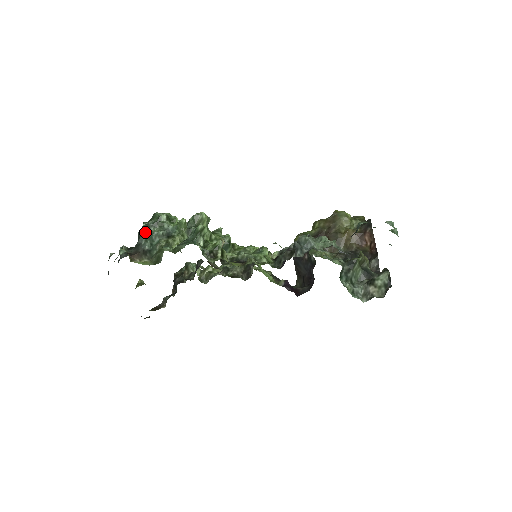
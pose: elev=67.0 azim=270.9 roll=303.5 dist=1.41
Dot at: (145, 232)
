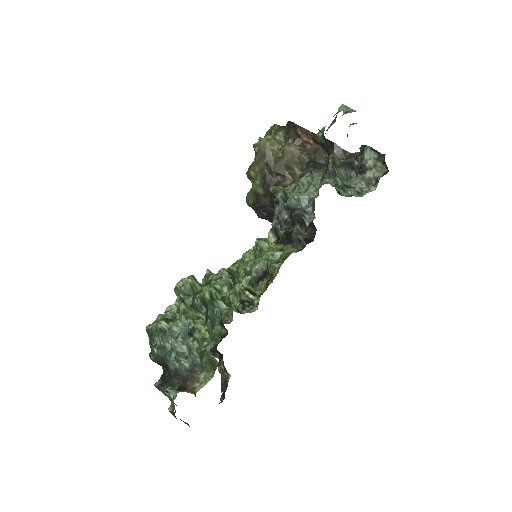
Dot at: (166, 355)
